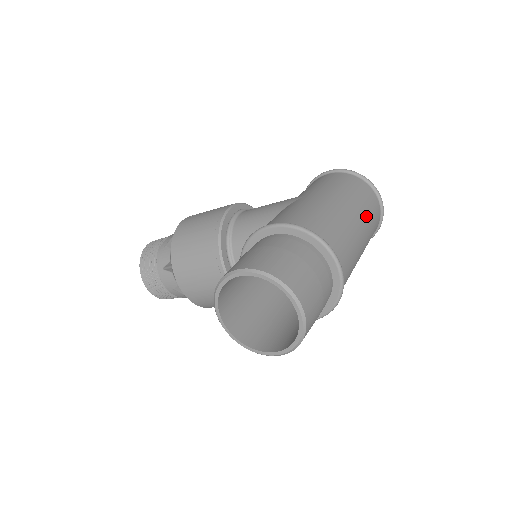
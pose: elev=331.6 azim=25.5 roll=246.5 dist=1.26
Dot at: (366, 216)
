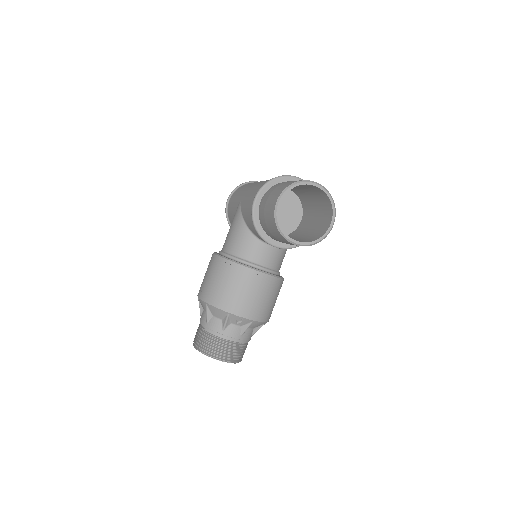
Dot at: occluded
